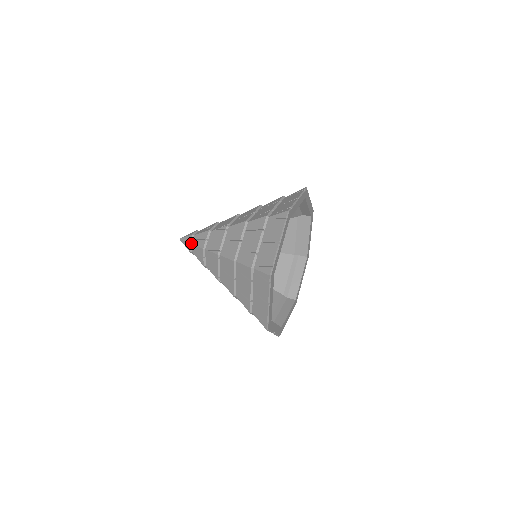
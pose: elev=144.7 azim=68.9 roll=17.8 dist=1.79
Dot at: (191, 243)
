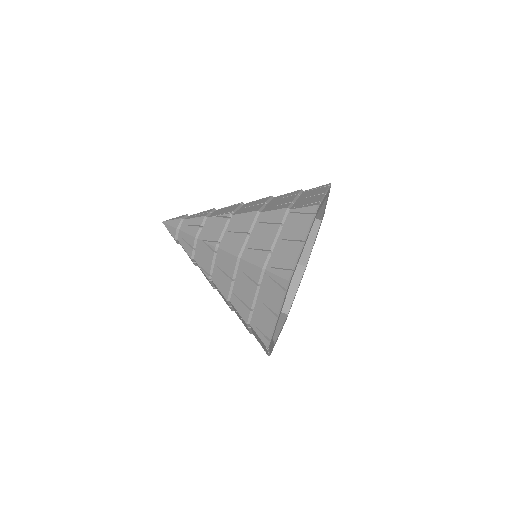
Dot at: (176, 239)
